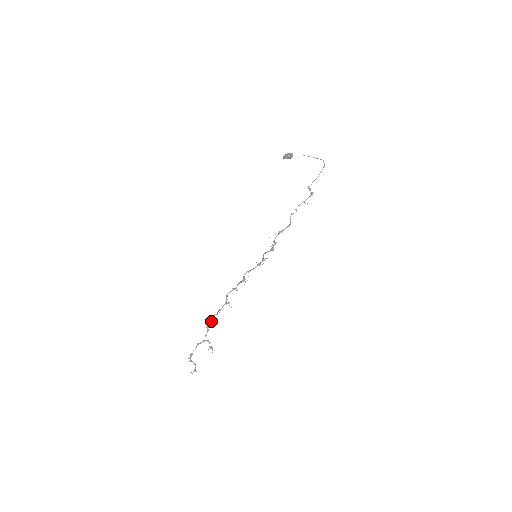
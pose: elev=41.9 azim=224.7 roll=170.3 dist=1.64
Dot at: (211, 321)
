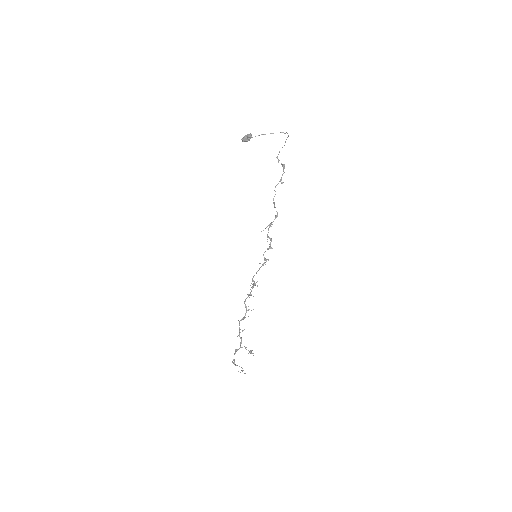
Dot at: (239, 328)
